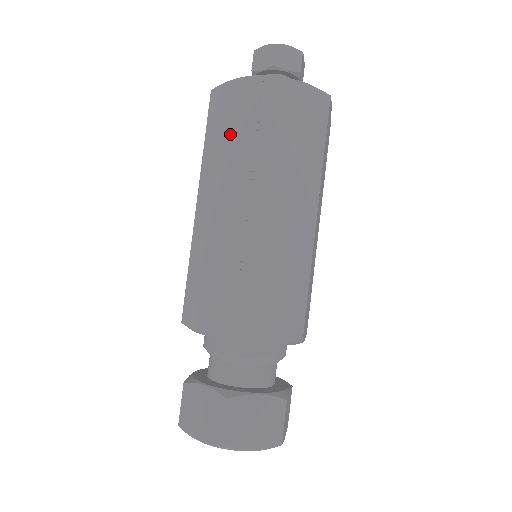
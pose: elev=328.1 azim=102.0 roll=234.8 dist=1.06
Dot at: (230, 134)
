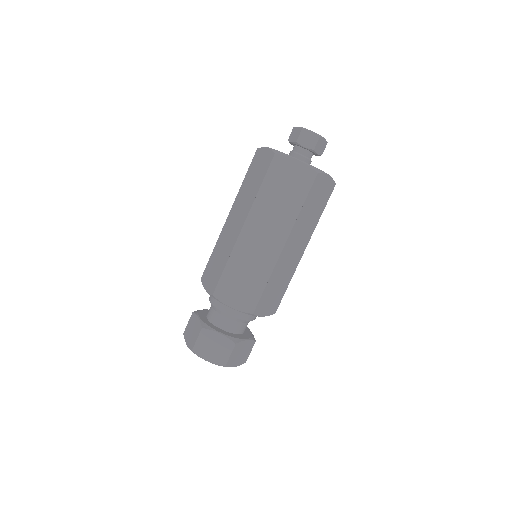
Dot at: (253, 181)
